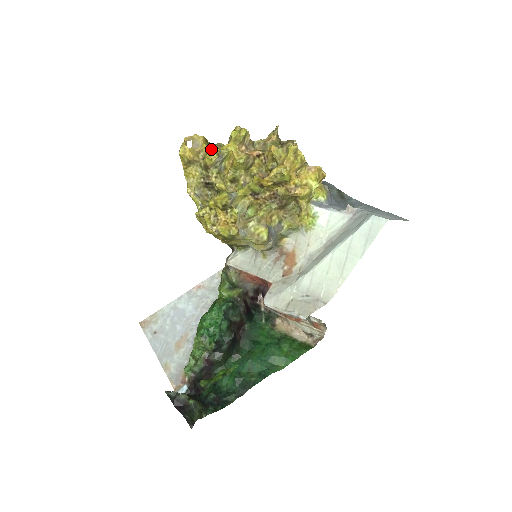
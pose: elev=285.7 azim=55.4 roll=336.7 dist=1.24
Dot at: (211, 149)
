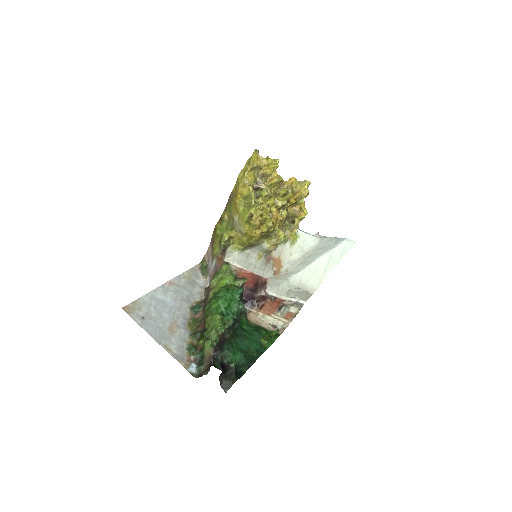
Dot at: (271, 164)
